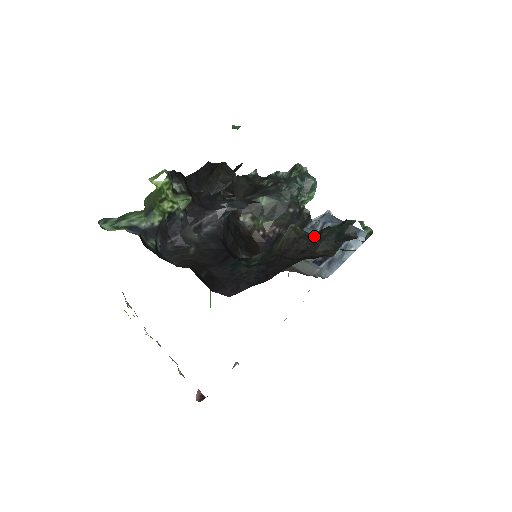
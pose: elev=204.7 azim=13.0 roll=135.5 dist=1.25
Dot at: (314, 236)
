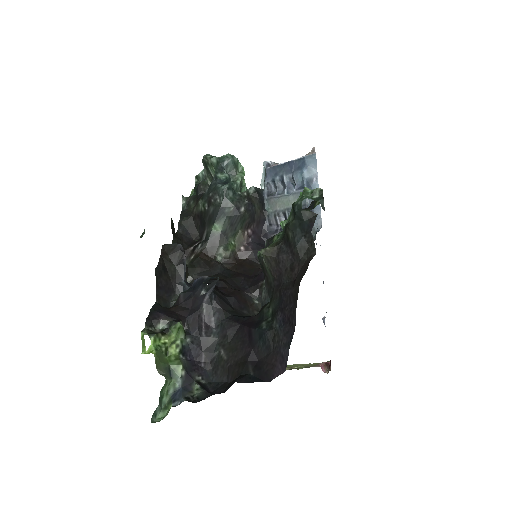
Dot at: (285, 243)
